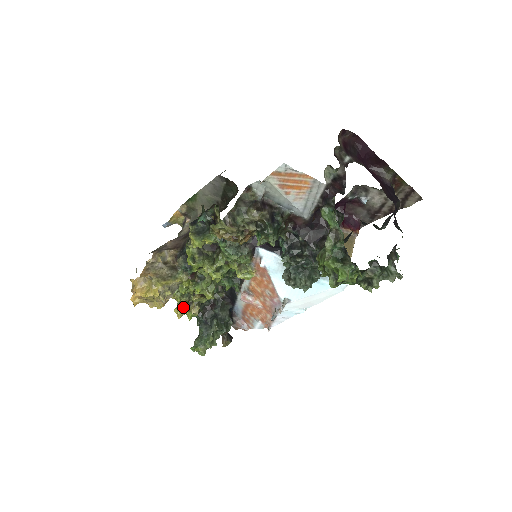
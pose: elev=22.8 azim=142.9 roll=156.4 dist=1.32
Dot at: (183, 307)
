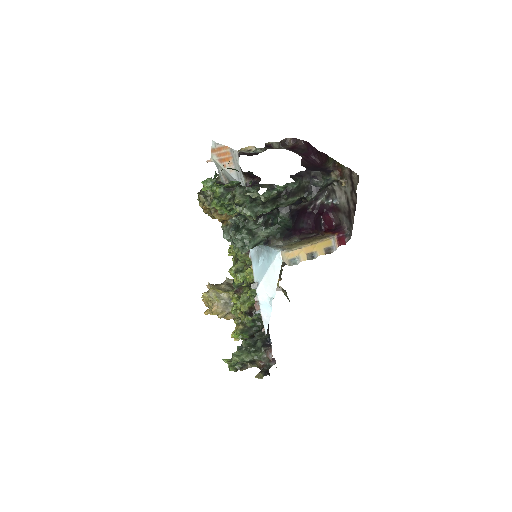
Dot at: occluded
